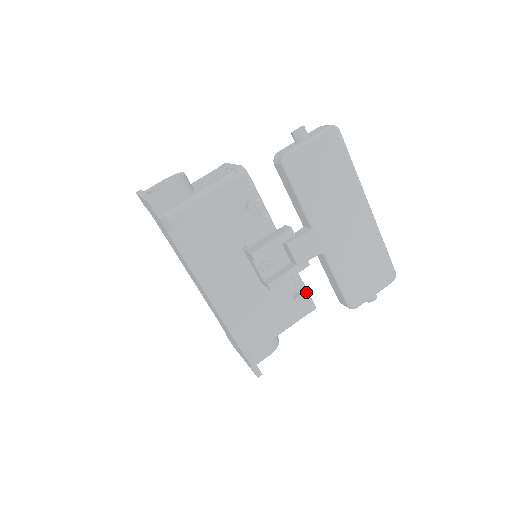
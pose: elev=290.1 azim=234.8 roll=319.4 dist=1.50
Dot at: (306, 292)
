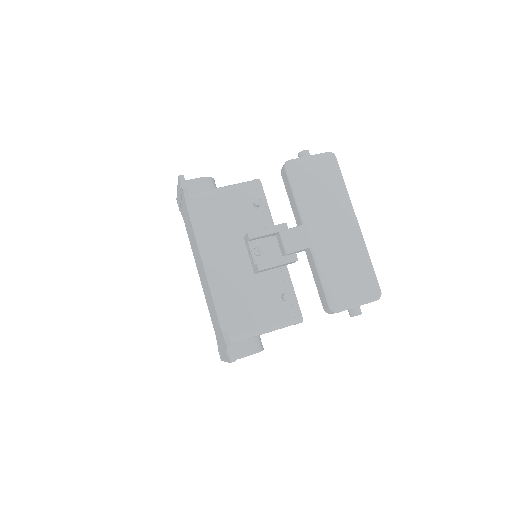
Dot at: (295, 298)
